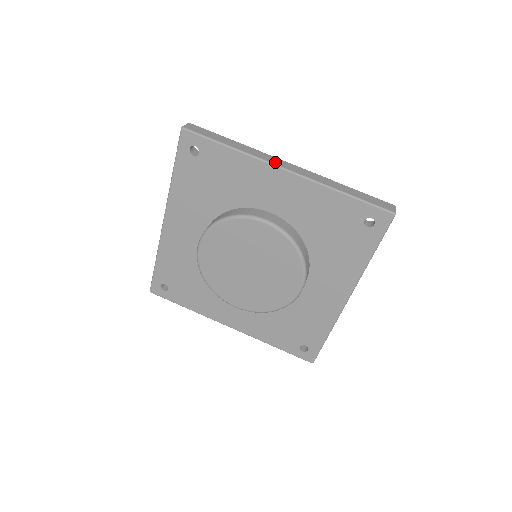
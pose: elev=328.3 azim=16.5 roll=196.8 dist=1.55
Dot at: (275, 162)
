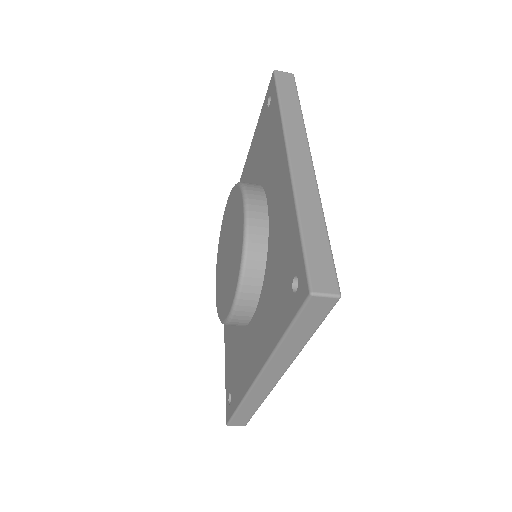
Dot at: (293, 144)
